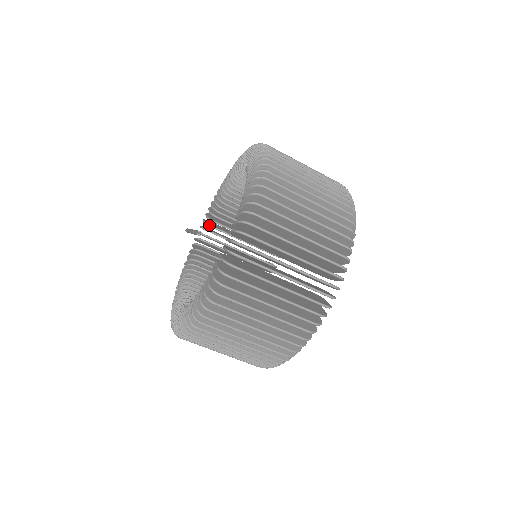
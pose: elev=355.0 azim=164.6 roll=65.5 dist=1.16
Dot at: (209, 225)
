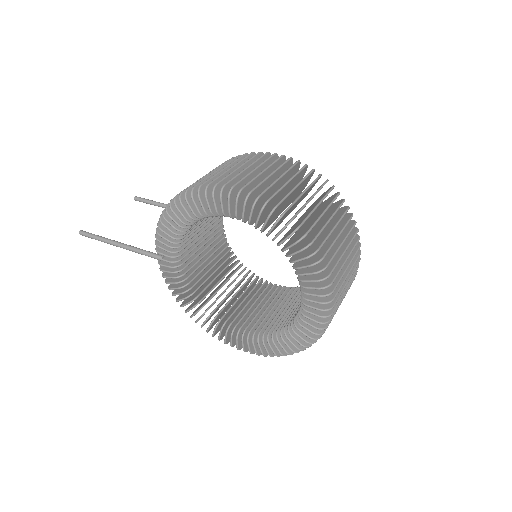
Dot at: (178, 252)
